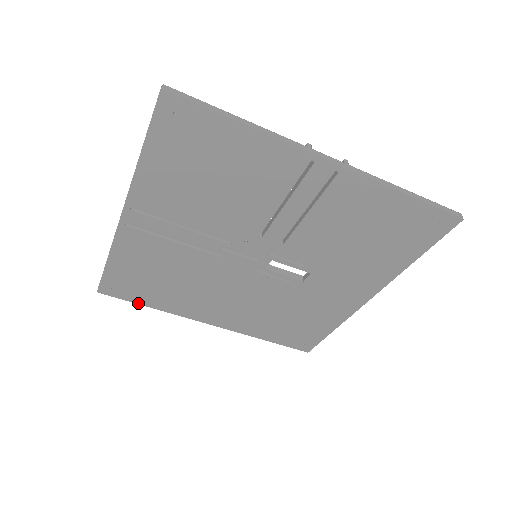
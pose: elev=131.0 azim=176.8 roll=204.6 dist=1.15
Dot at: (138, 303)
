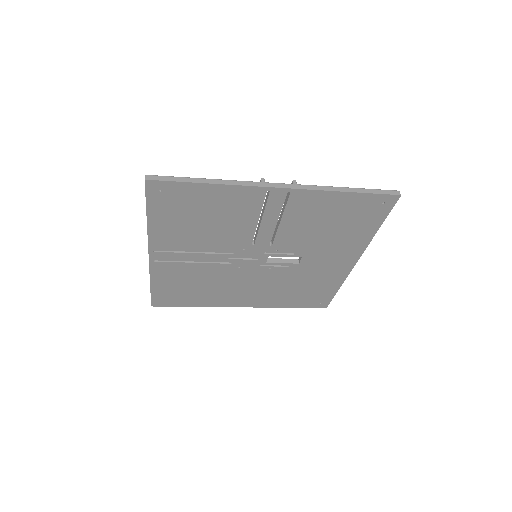
Dot at: (183, 306)
